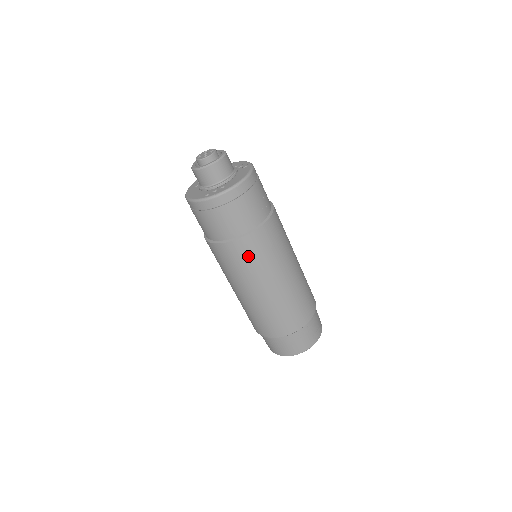
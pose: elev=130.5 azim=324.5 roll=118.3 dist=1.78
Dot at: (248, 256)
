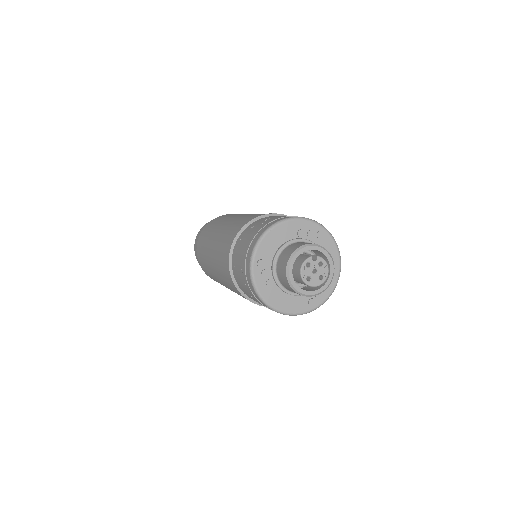
Dot at: occluded
